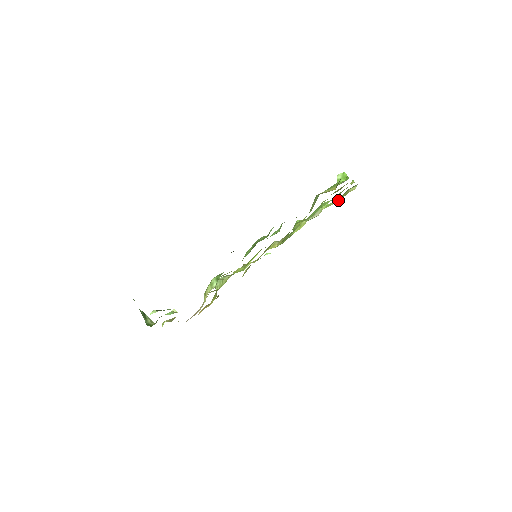
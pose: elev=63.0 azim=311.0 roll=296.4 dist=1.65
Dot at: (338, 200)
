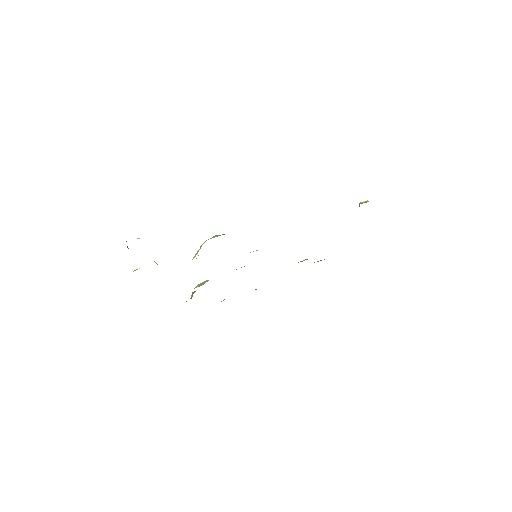
Dot at: occluded
